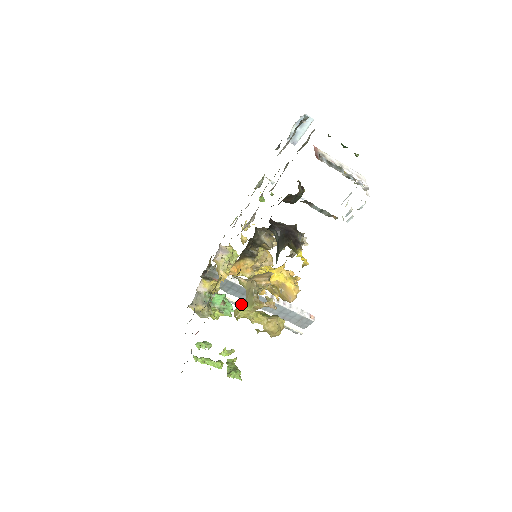
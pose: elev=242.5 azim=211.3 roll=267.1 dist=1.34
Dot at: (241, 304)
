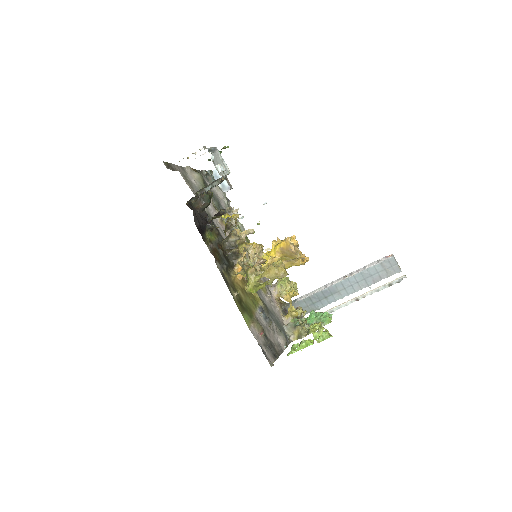
Dot at: (336, 306)
